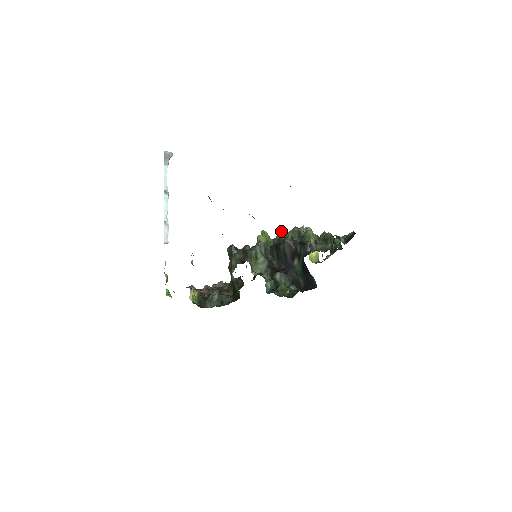
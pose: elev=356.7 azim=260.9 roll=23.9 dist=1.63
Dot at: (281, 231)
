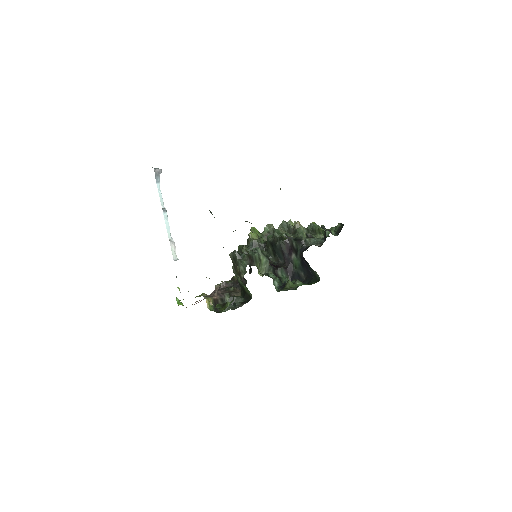
Dot at: (268, 225)
